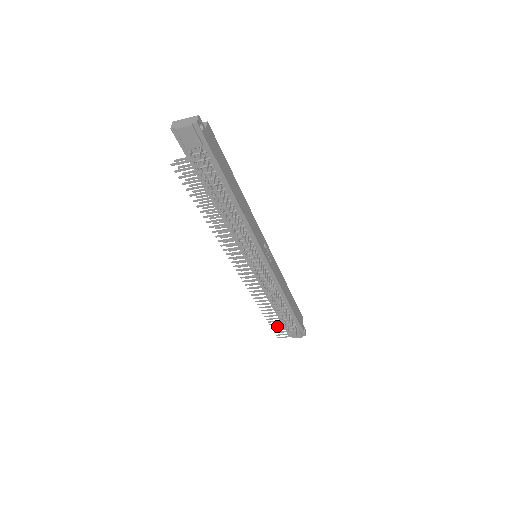
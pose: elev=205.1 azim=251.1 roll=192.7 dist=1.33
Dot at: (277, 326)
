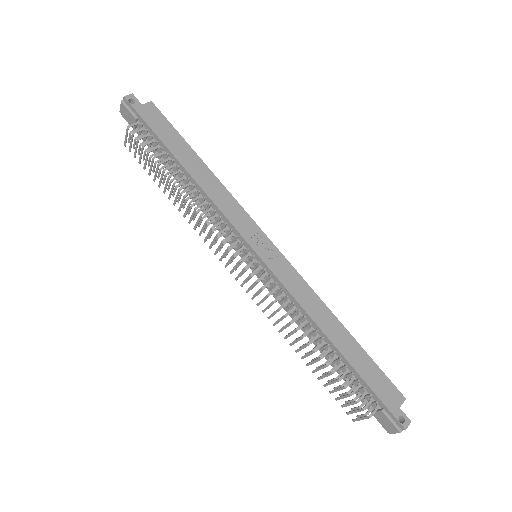
Dot at: (334, 389)
